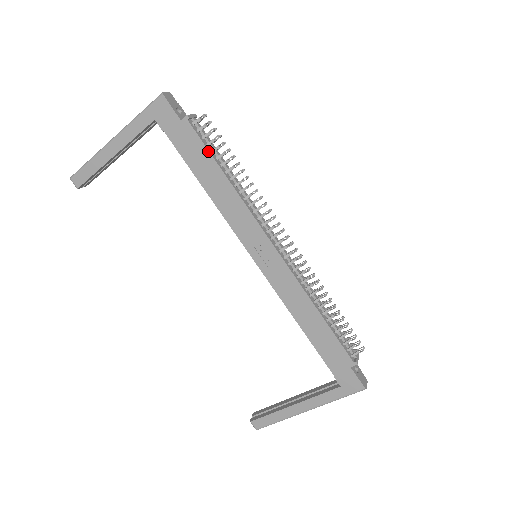
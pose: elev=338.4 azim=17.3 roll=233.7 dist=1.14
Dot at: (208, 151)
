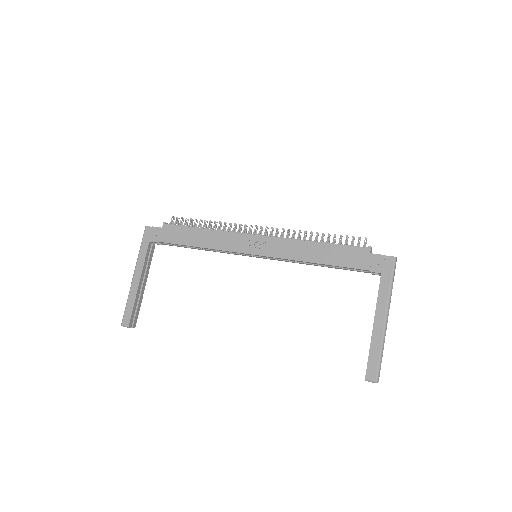
Dot at: (185, 227)
